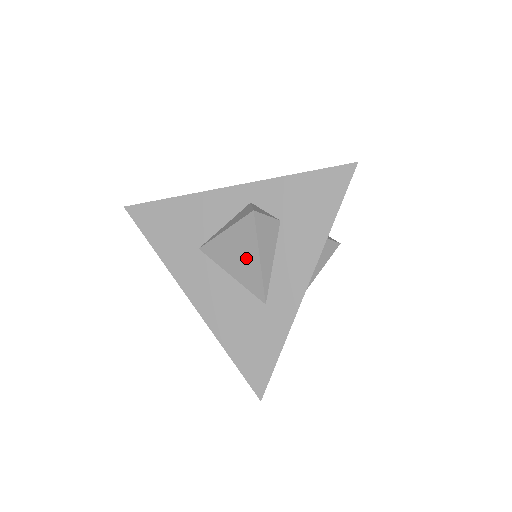
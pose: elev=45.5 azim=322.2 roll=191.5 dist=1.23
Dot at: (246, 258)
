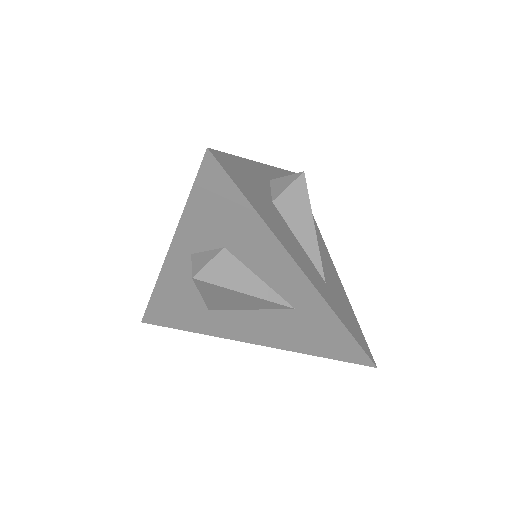
Dot at: (238, 299)
